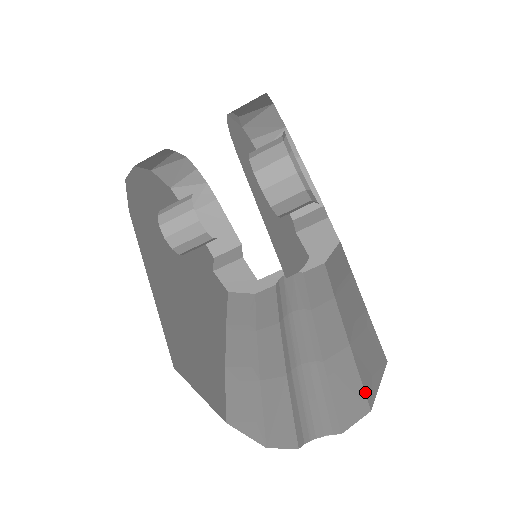
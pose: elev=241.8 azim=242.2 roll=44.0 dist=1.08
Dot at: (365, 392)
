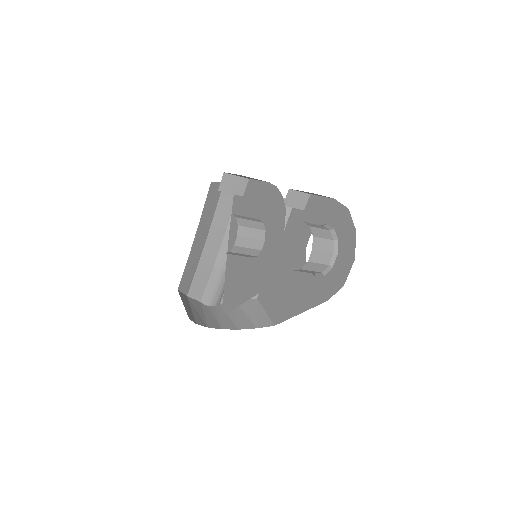
Dot at: occluded
